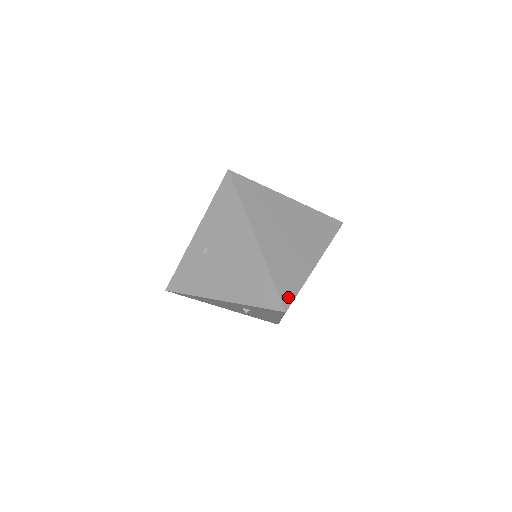
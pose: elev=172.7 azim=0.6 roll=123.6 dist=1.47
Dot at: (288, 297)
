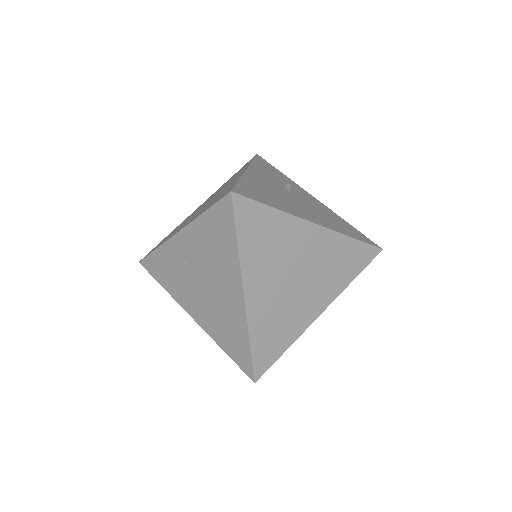
Dot at: (264, 365)
